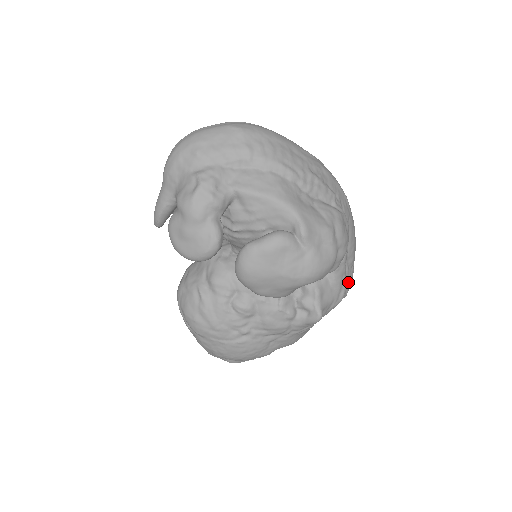
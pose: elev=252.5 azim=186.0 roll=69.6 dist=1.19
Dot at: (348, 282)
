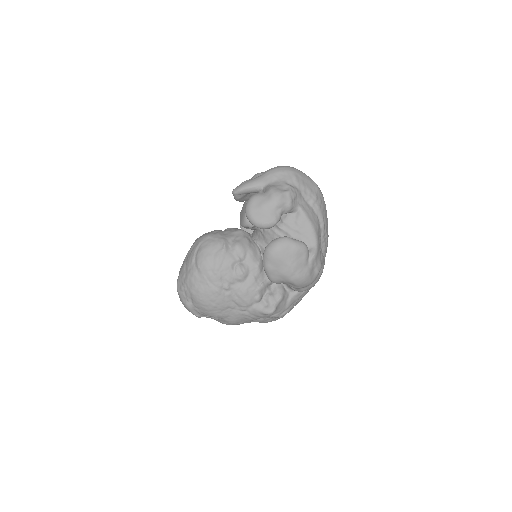
Dot at: (290, 310)
